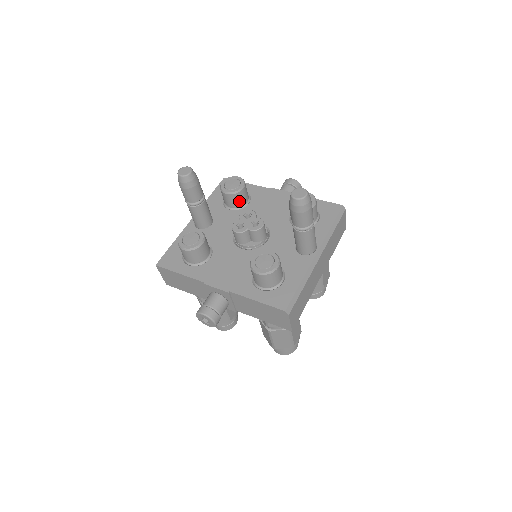
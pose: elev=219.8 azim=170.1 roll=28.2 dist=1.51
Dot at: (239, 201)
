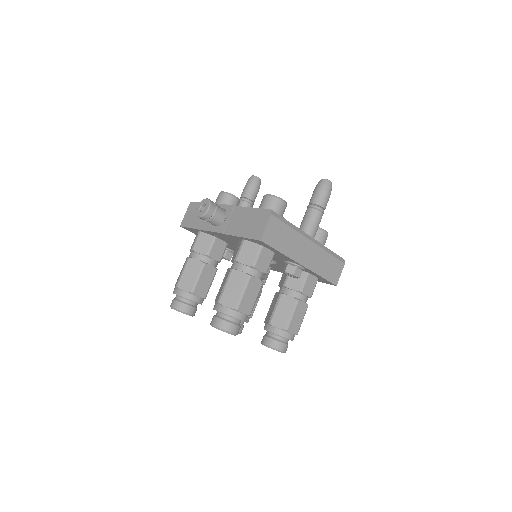
Dot at: occluded
